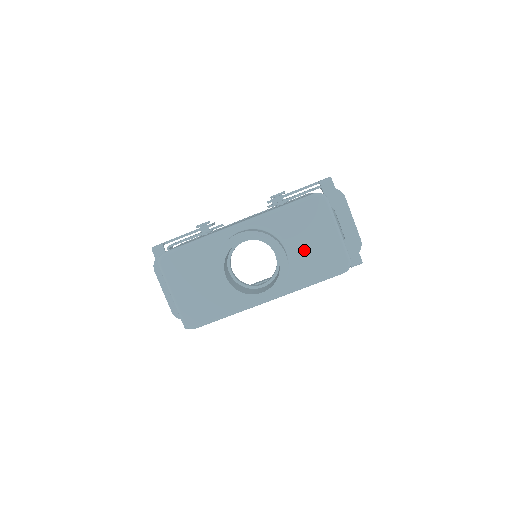
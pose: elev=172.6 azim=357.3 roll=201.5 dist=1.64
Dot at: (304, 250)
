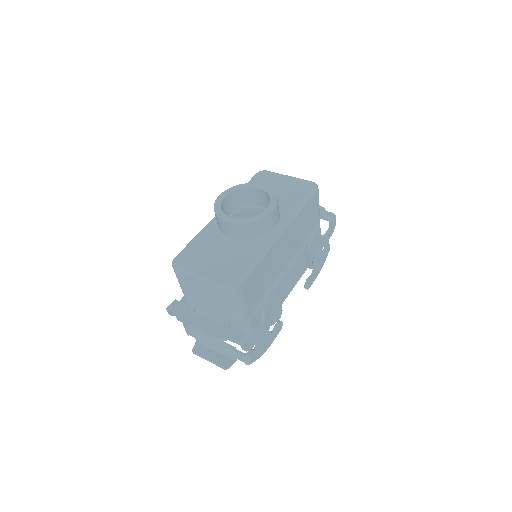
Dot at: (277, 195)
